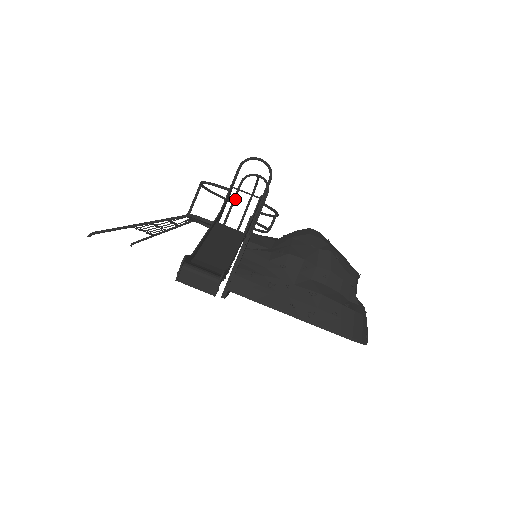
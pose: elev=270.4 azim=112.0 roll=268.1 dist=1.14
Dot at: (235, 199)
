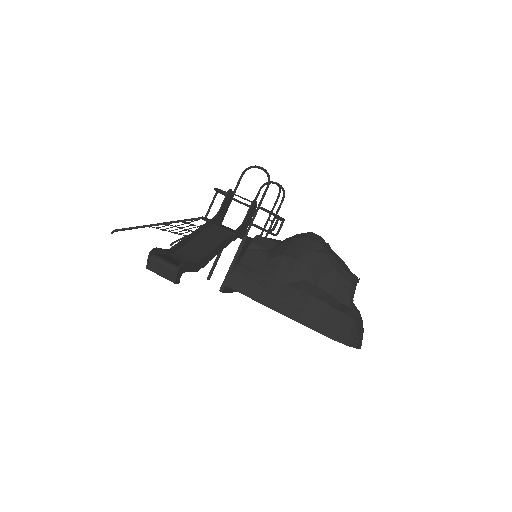
Dot at: occluded
